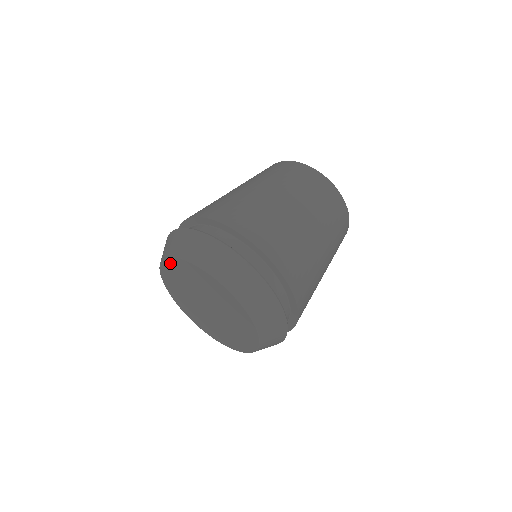
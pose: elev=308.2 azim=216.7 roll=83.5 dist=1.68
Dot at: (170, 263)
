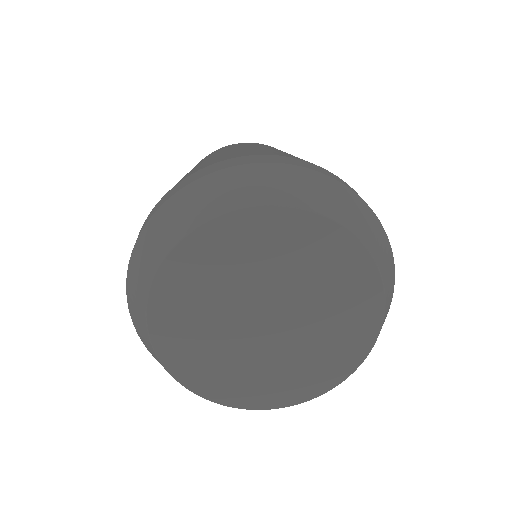
Dot at: (201, 240)
